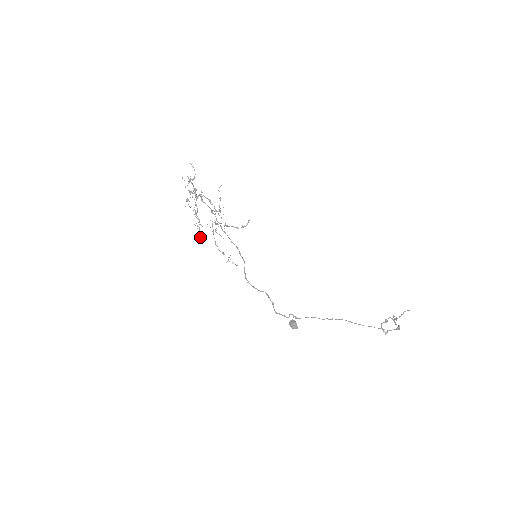
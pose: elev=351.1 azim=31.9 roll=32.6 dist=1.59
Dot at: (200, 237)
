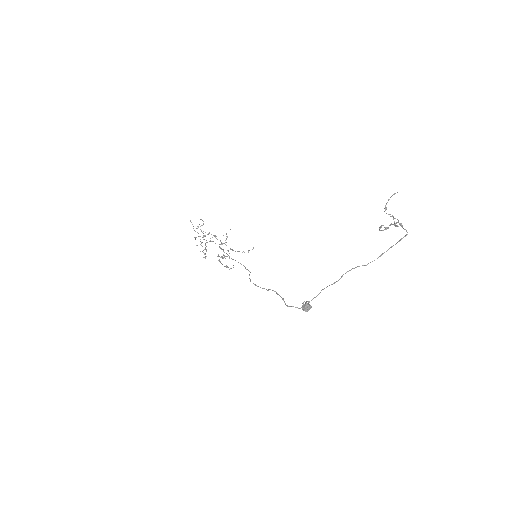
Dot at: (204, 257)
